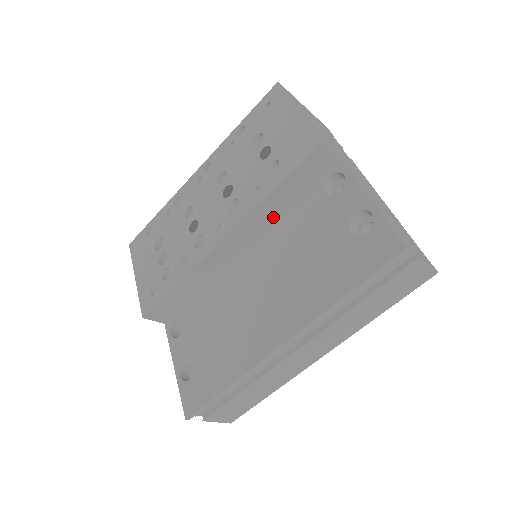
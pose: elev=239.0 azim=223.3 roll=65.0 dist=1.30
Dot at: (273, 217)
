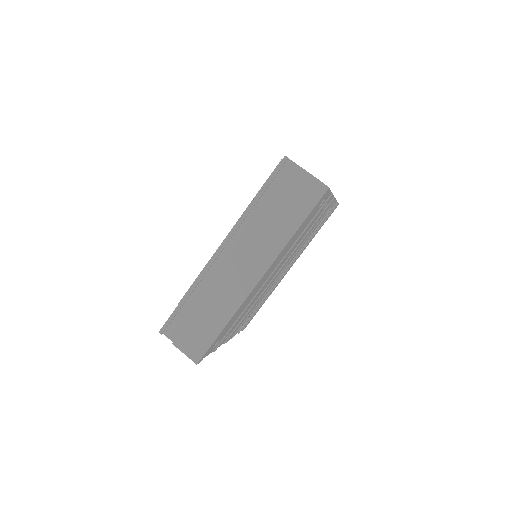
Dot at: occluded
